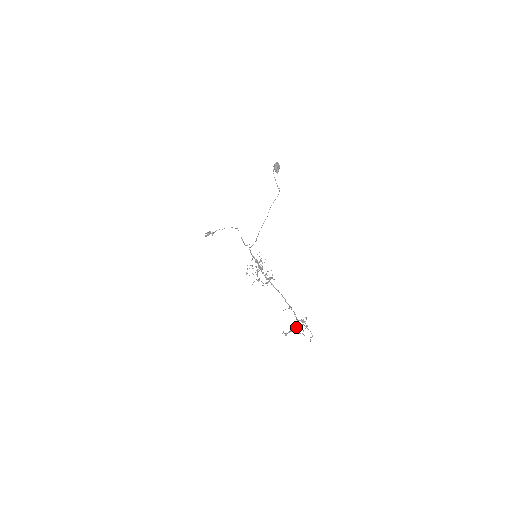
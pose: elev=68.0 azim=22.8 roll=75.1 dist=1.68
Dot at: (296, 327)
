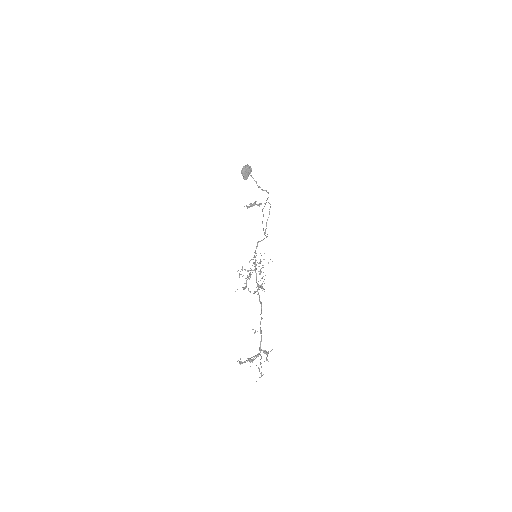
Dot at: (249, 360)
